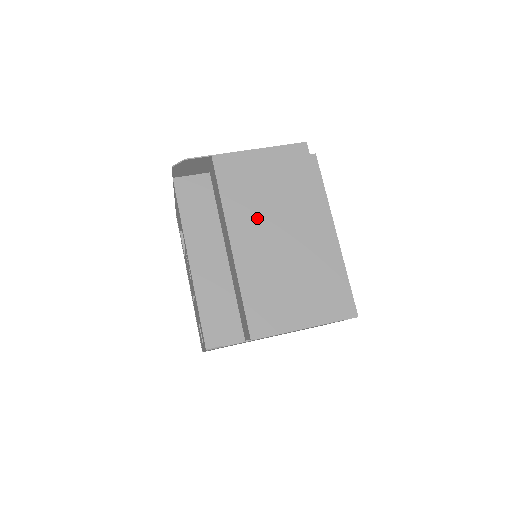
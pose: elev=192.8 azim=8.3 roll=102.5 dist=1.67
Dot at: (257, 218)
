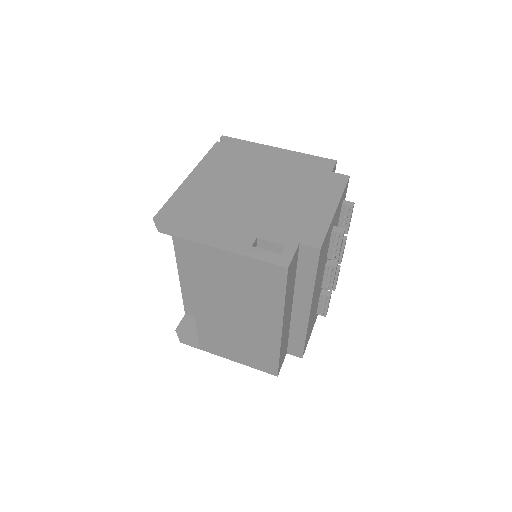
Dot at: (218, 298)
